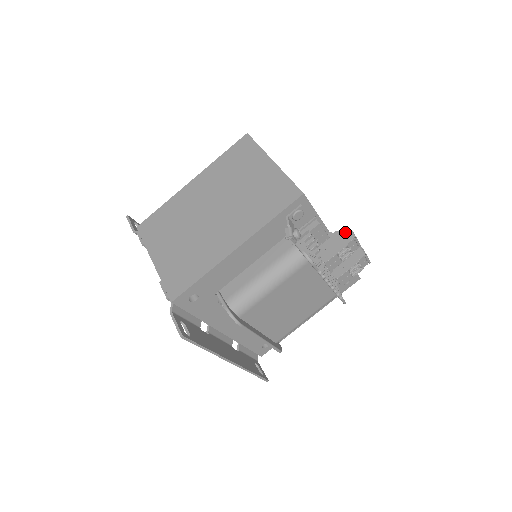
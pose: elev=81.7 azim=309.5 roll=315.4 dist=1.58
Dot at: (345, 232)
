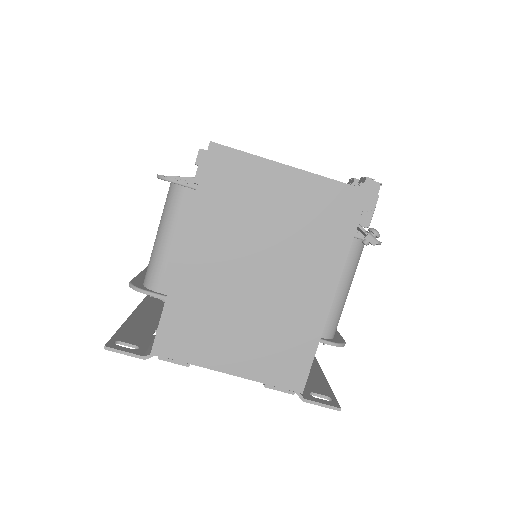
Dot at: (367, 184)
